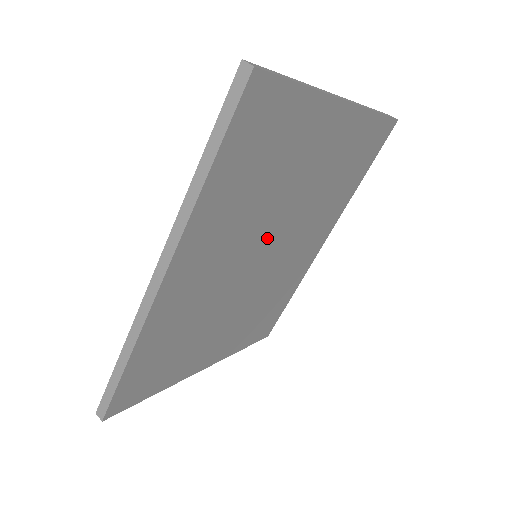
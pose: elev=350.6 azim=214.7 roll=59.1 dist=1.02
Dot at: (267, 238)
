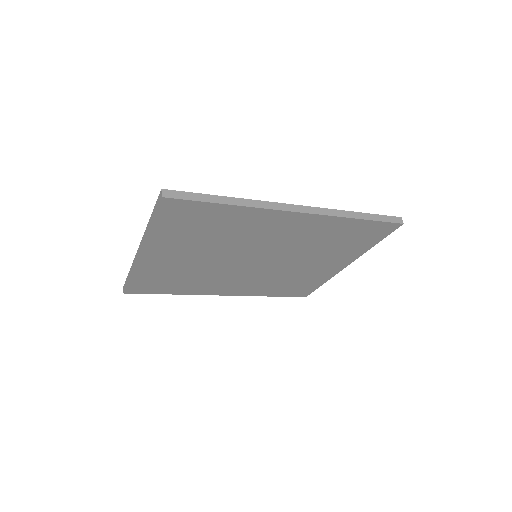
Dot at: (272, 258)
